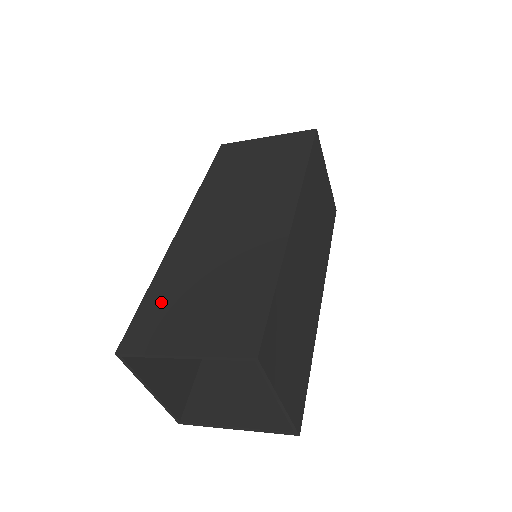
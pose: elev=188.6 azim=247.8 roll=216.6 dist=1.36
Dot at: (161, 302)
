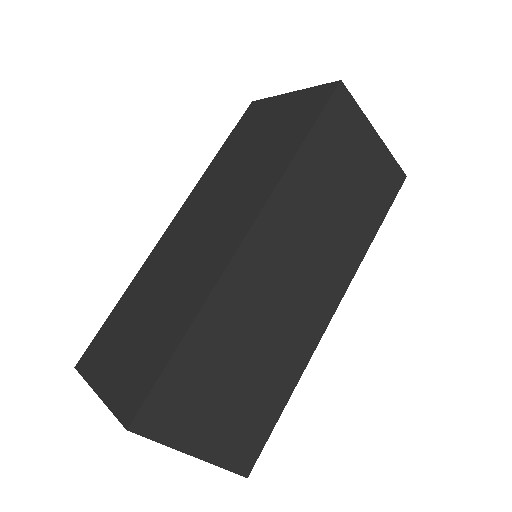
Dot at: (117, 321)
